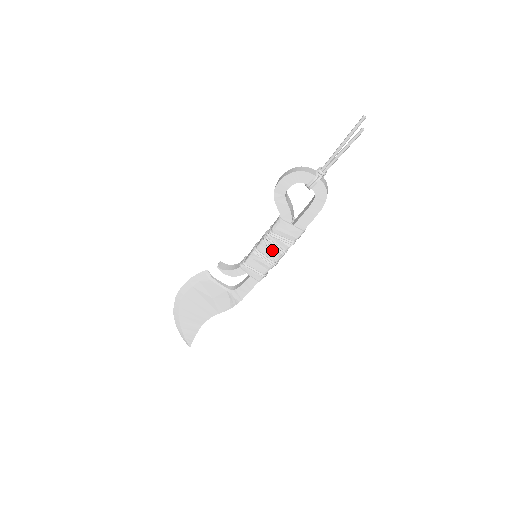
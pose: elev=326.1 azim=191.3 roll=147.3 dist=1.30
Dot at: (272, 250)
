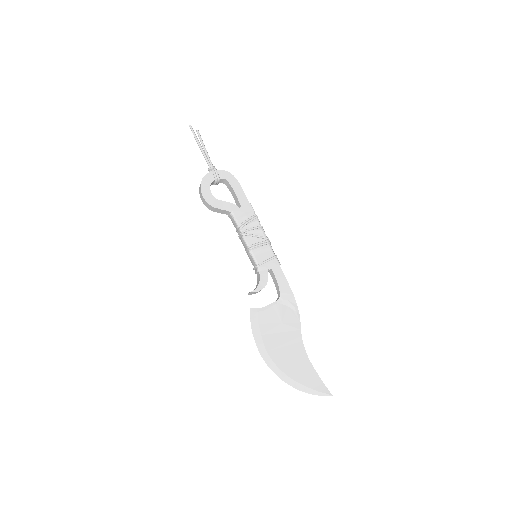
Dot at: (255, 235)
